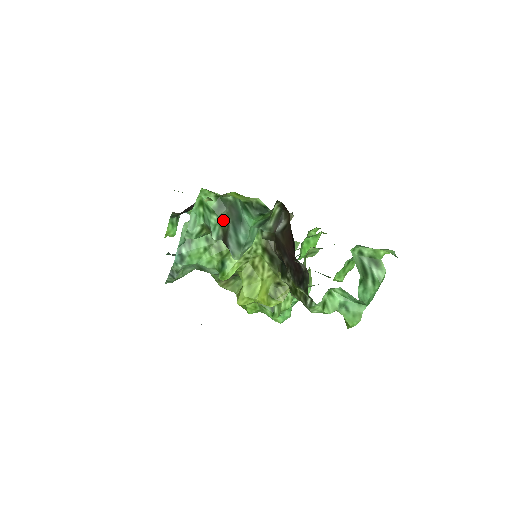
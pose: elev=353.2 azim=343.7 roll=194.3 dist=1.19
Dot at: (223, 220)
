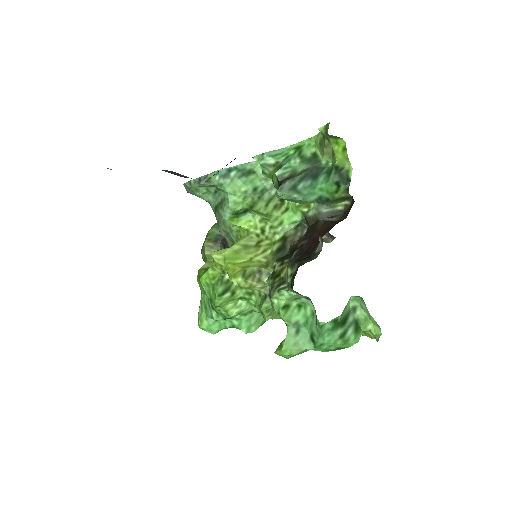
Dot at: (300, 169)
